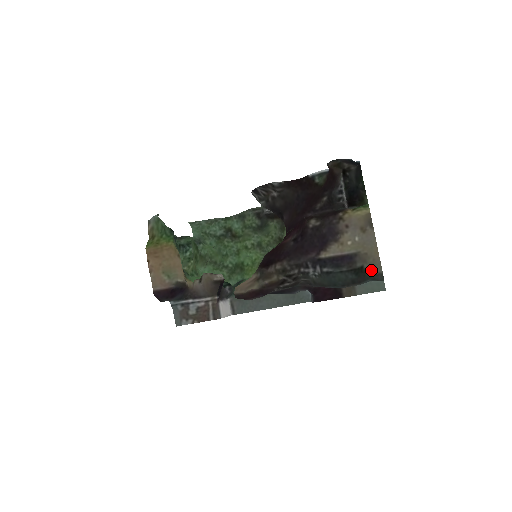
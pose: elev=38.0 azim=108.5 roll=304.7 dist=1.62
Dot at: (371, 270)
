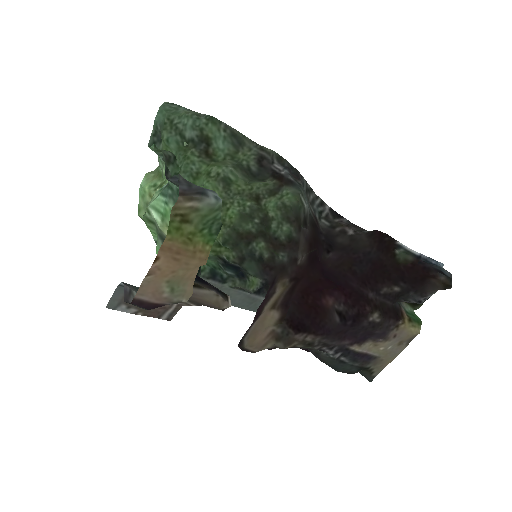
Dot at: (371, 371)
